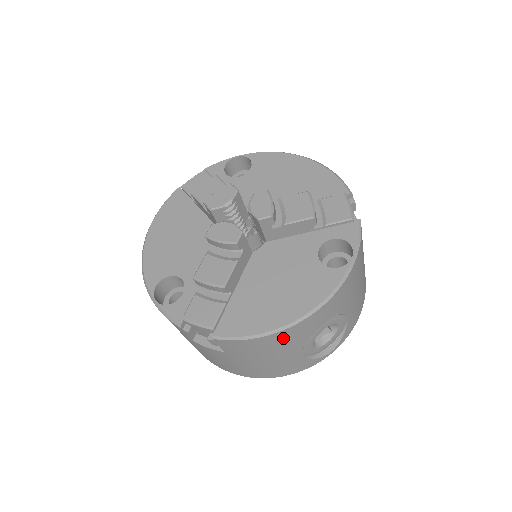
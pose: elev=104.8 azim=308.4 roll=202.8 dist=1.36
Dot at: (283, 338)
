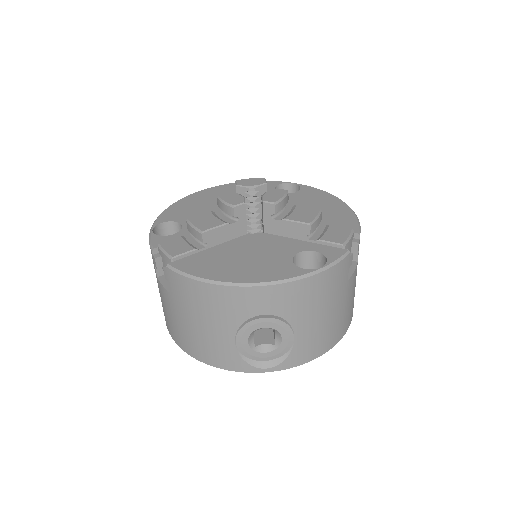
Dot at: (220, 298)
